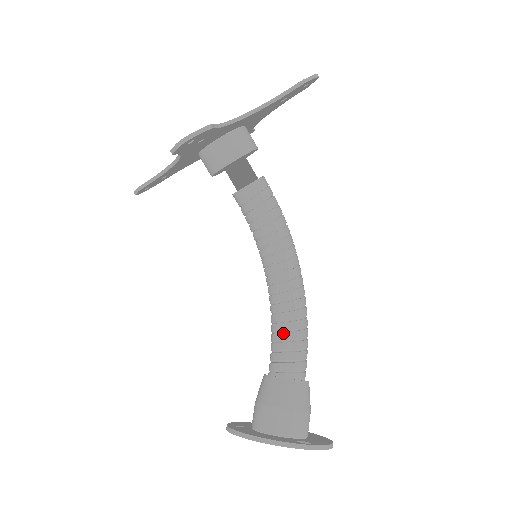
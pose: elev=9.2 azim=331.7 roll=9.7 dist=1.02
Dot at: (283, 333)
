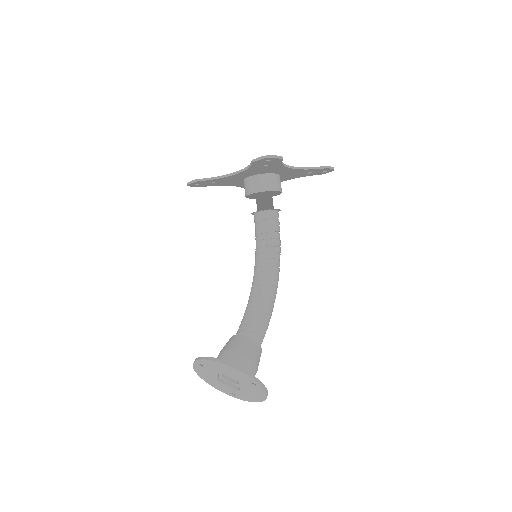
Dot at: (257, 311)
